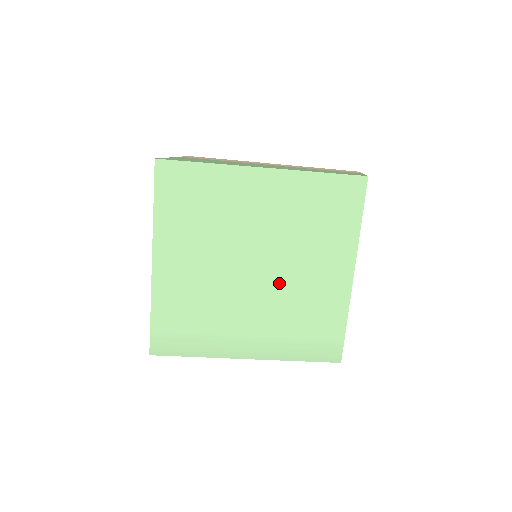
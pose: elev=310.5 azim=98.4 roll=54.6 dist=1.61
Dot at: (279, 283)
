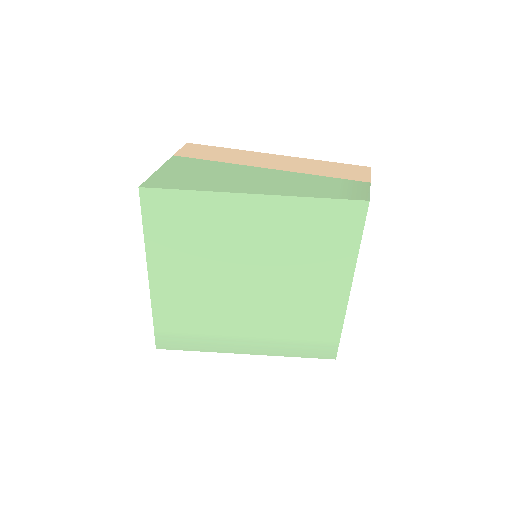
Dot at: (274, 296)
